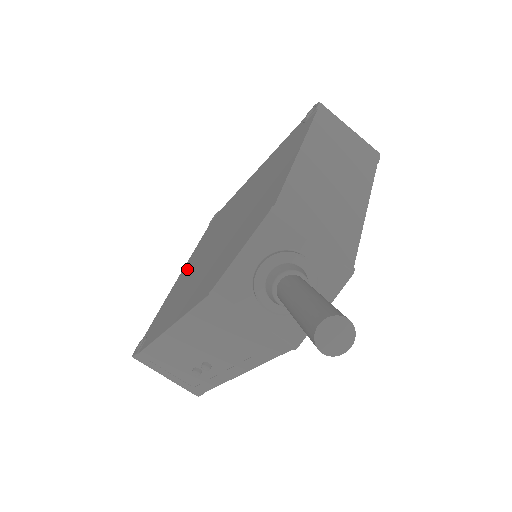
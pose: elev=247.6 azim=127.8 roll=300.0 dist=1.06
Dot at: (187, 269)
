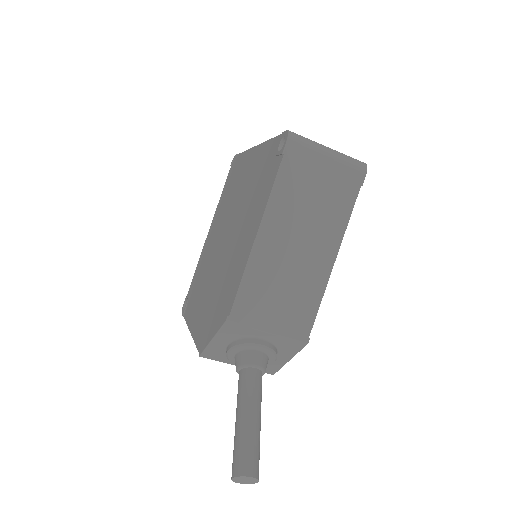
Dot at: (211, 237)
